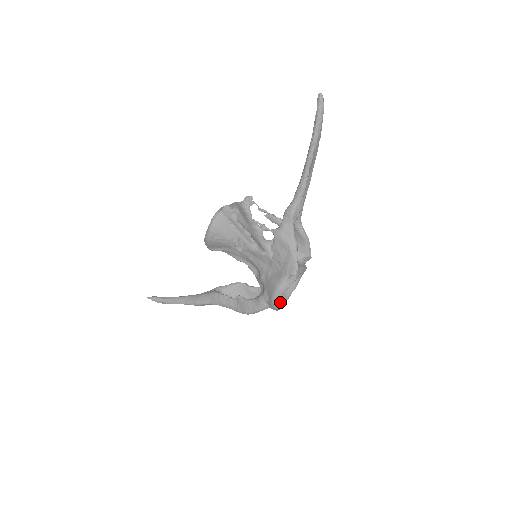
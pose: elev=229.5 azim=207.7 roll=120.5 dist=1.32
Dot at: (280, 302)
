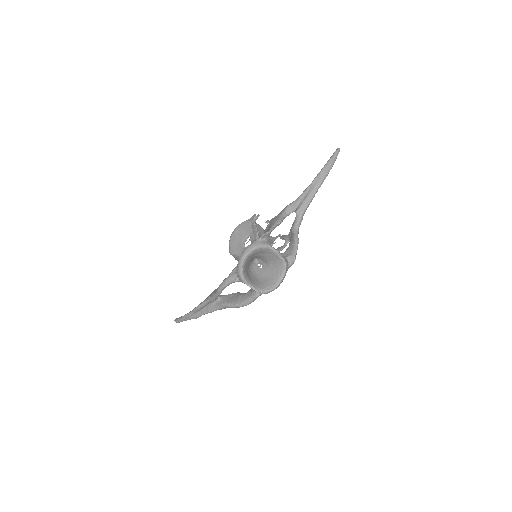
Dot at: (249, 281)
